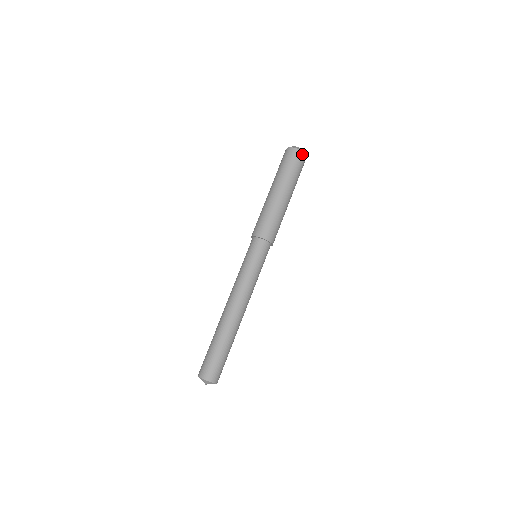
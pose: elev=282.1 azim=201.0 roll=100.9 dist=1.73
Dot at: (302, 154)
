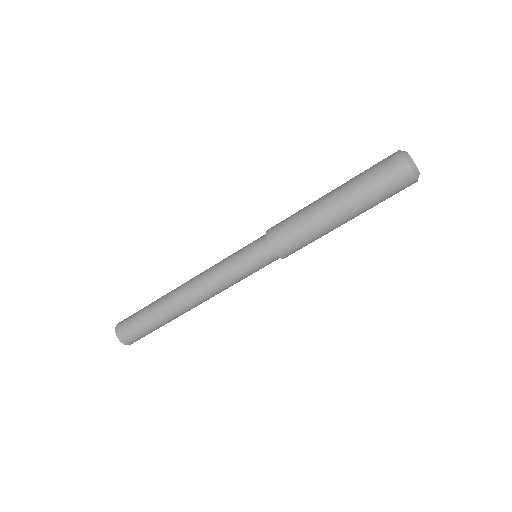
Dot at: (412, 179)
